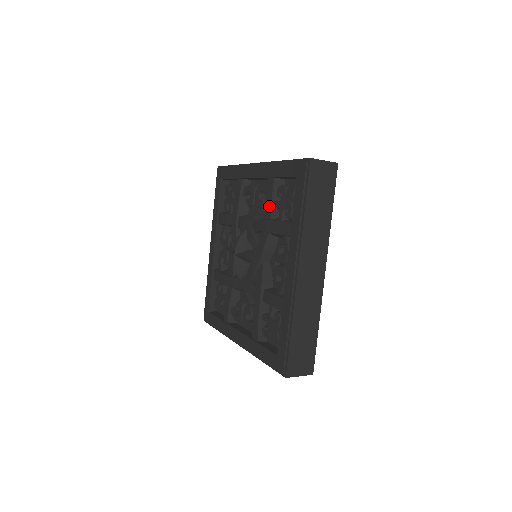
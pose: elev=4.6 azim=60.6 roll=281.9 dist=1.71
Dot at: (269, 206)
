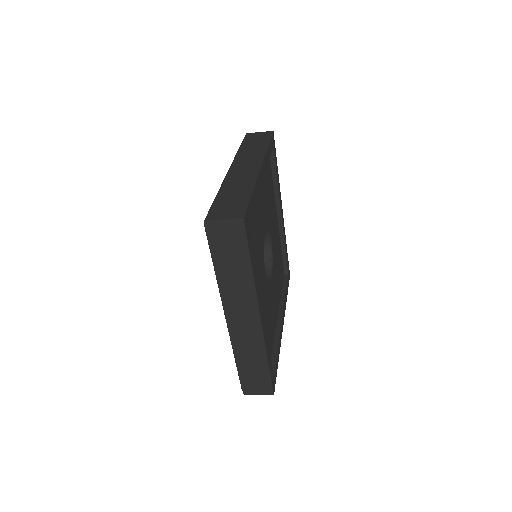
Dot at: occluded
